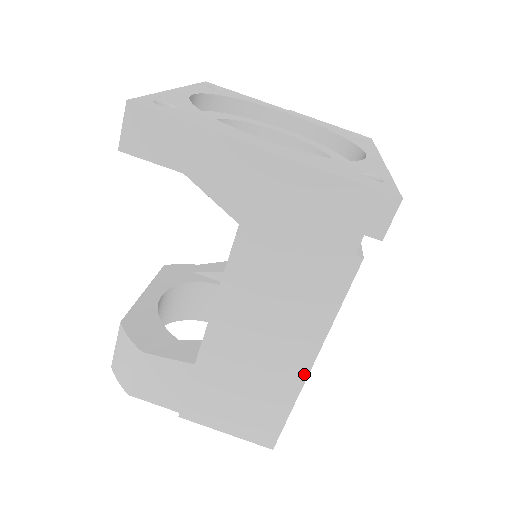
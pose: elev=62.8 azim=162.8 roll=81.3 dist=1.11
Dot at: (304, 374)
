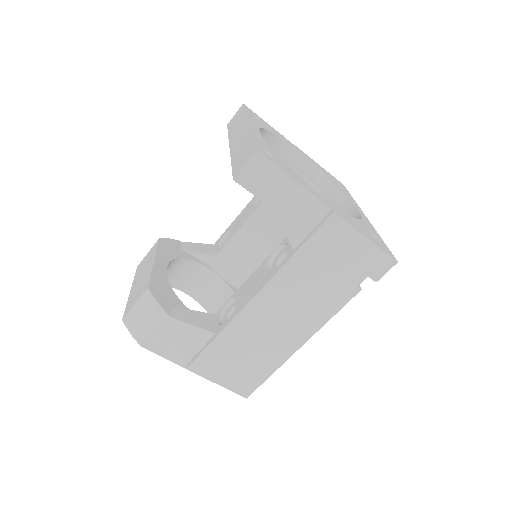
Dot at: (292, 352)
